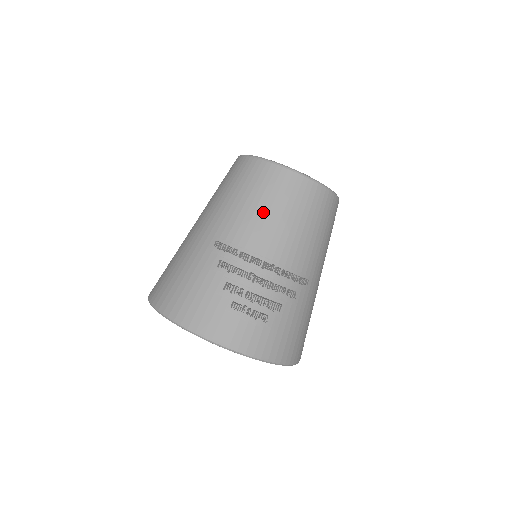
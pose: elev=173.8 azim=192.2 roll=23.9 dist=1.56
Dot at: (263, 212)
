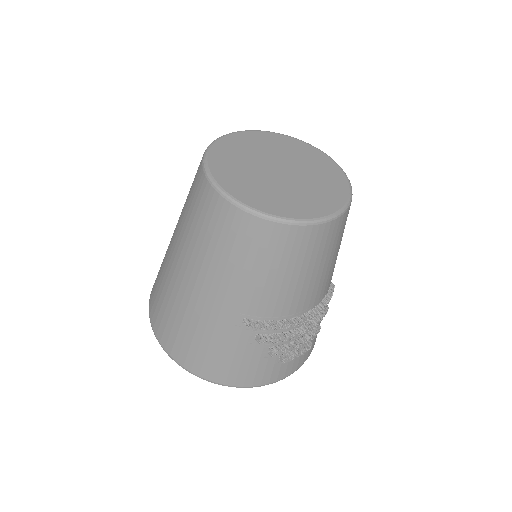
Dot at: (292, 279)
